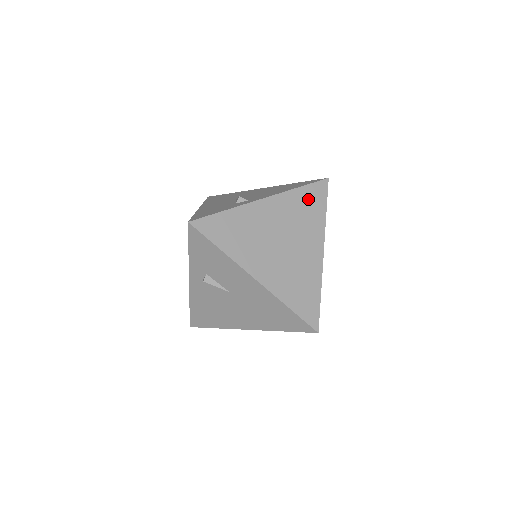
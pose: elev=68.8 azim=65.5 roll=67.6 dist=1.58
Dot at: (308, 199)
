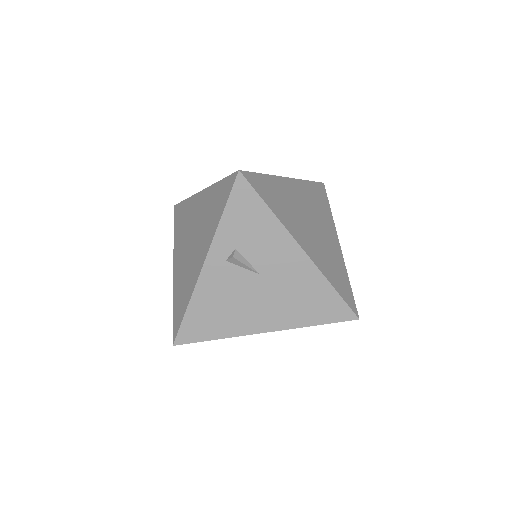
Dot at: (317, 193)
